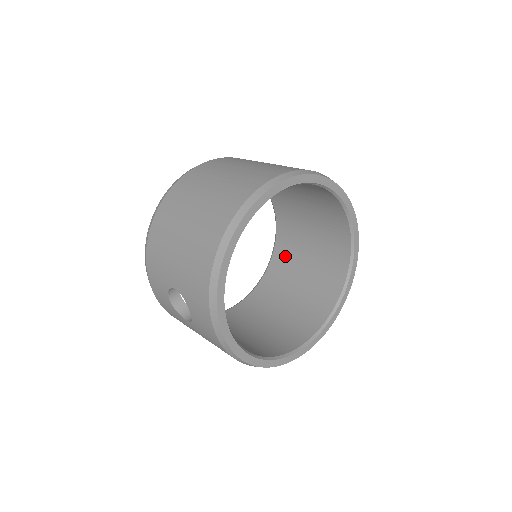
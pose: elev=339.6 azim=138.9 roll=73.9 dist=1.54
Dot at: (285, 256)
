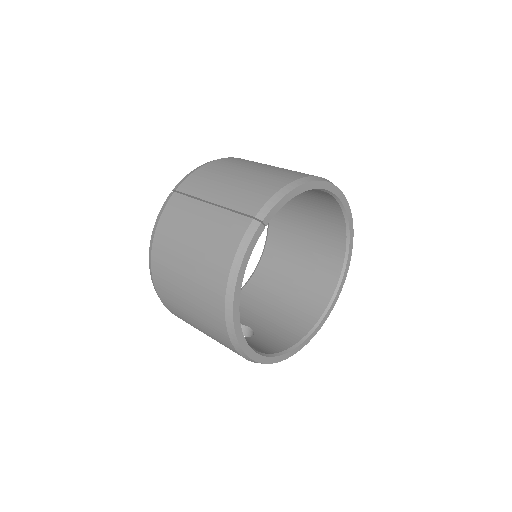
Dot at: occluded
